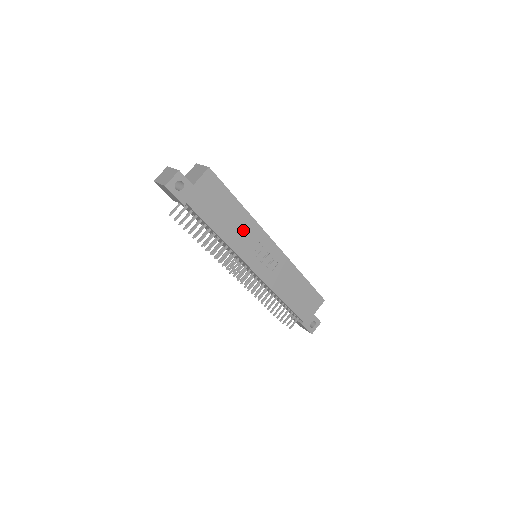
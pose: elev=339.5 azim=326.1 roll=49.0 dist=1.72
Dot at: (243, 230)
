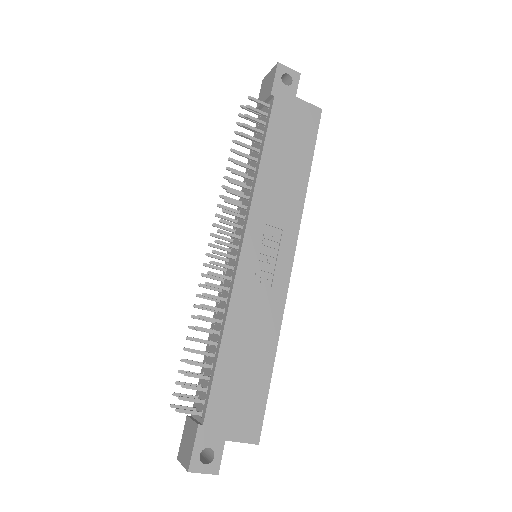
Dot at: (284, 195)
